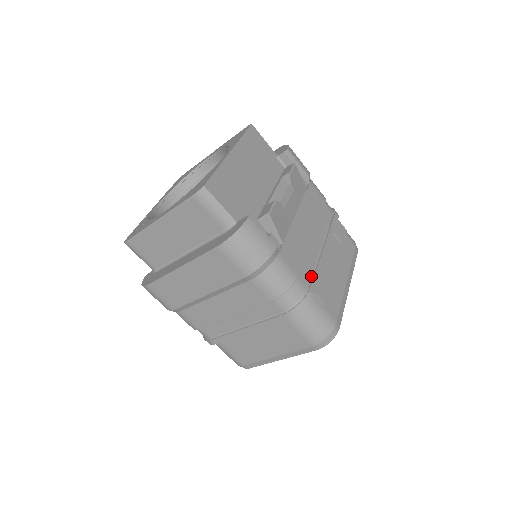
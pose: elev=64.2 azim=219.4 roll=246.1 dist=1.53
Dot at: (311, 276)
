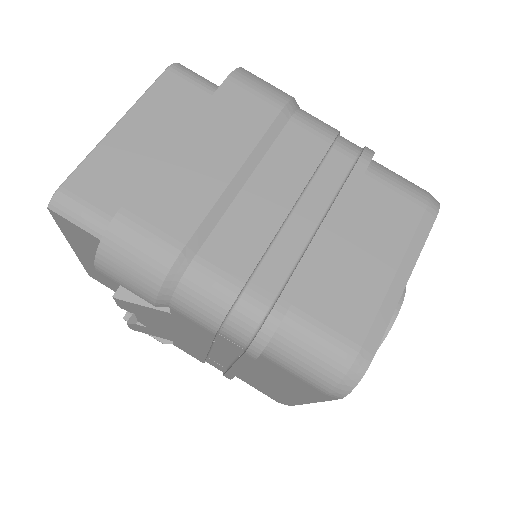
Dot at: occluded
